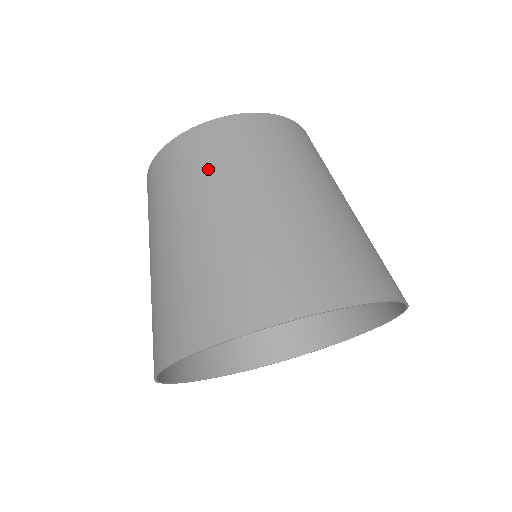
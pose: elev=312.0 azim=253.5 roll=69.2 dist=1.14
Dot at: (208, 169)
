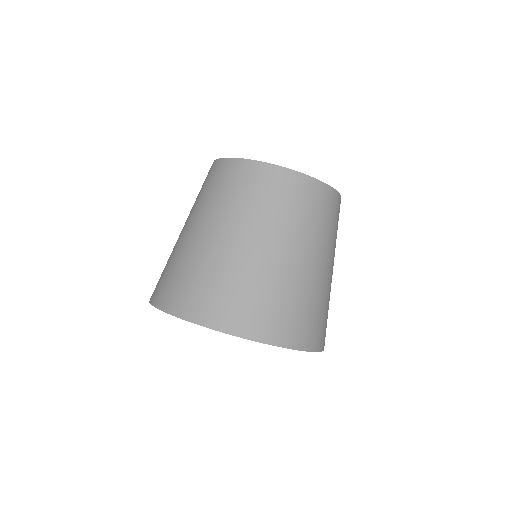
Dot at: (228, 198)
